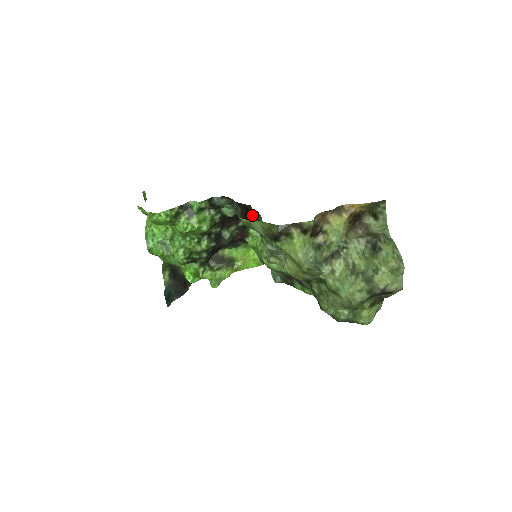
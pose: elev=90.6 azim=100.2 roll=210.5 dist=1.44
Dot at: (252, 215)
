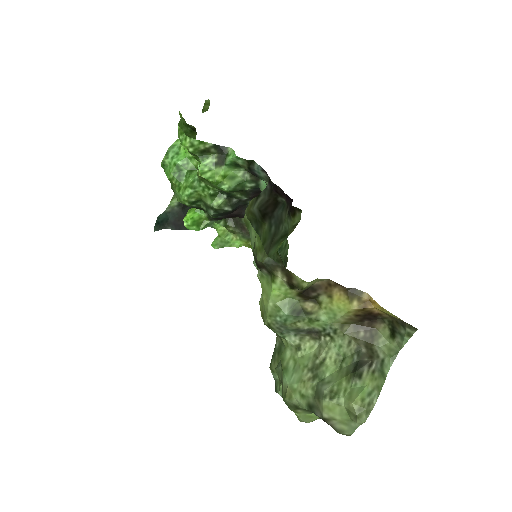
Dot at: (277, 214)
